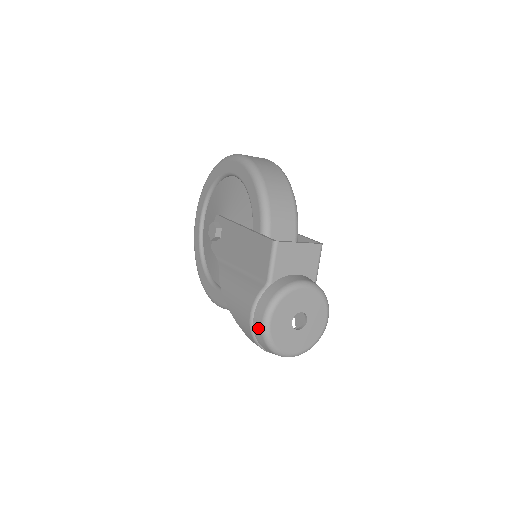
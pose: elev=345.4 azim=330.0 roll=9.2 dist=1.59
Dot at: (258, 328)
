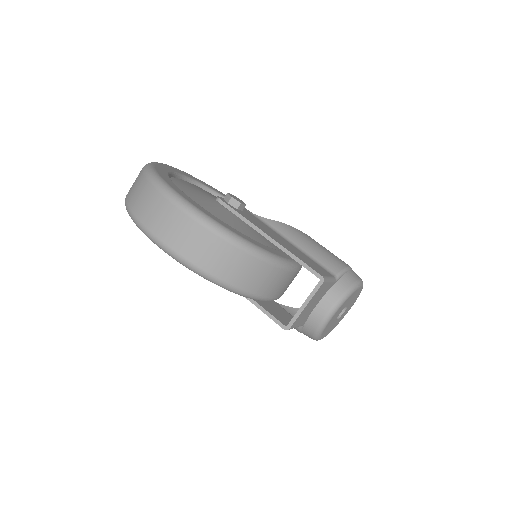
Dot at: occluded
